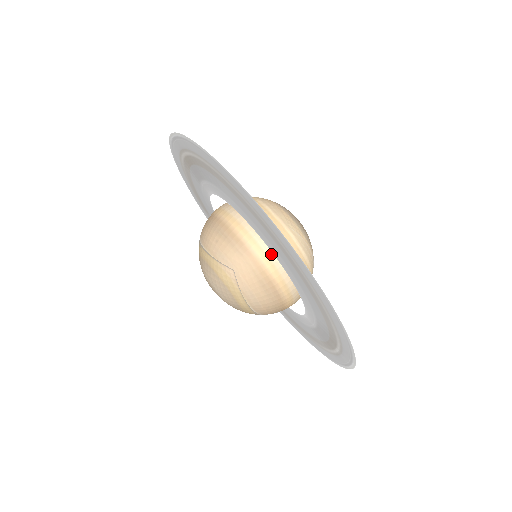
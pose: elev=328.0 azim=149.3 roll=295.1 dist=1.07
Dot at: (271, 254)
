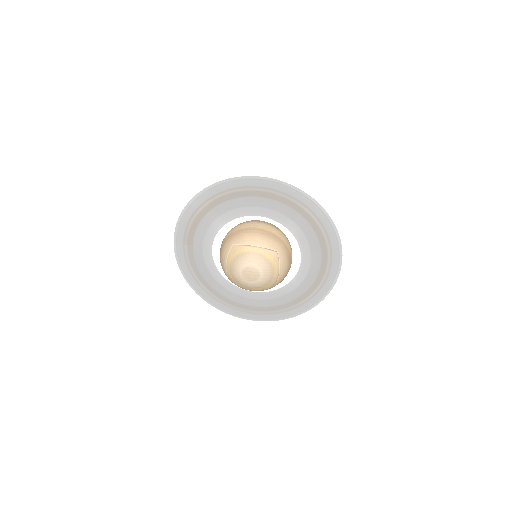
Dot at: (288, 242)
